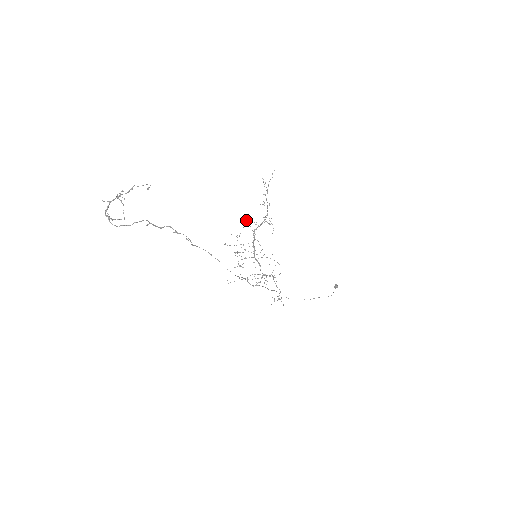
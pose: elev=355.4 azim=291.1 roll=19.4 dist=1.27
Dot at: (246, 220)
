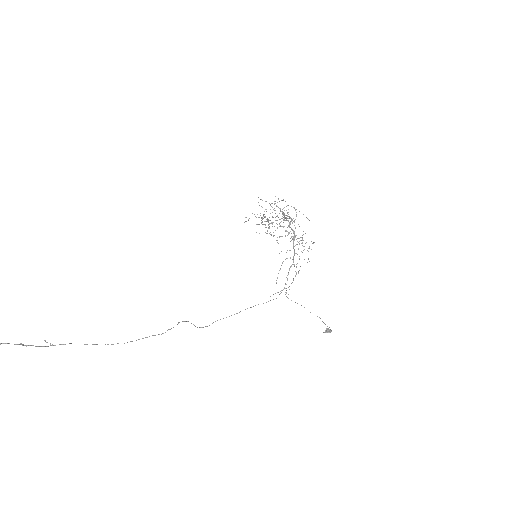
Dot at: occluded
